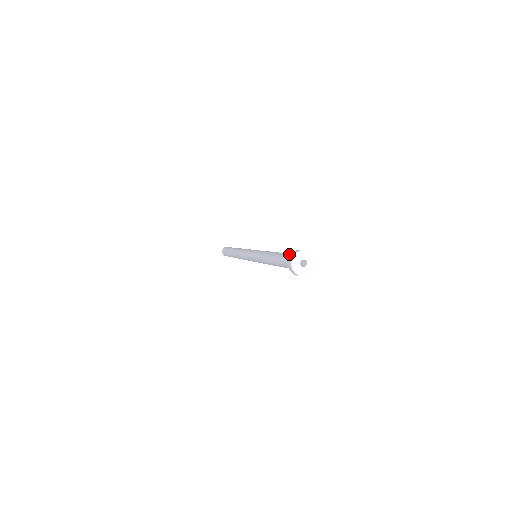
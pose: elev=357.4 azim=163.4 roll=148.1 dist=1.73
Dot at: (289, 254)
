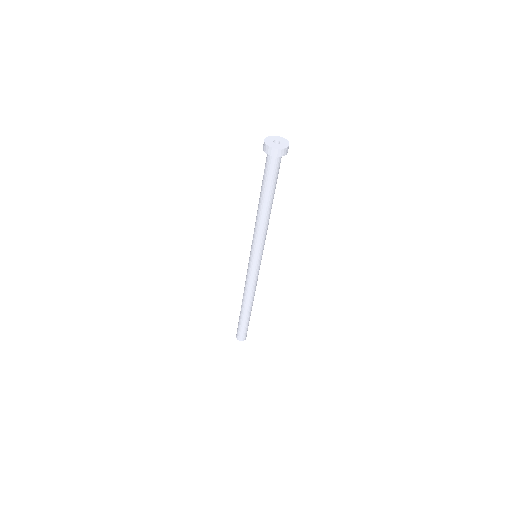
Dot at: occluded
